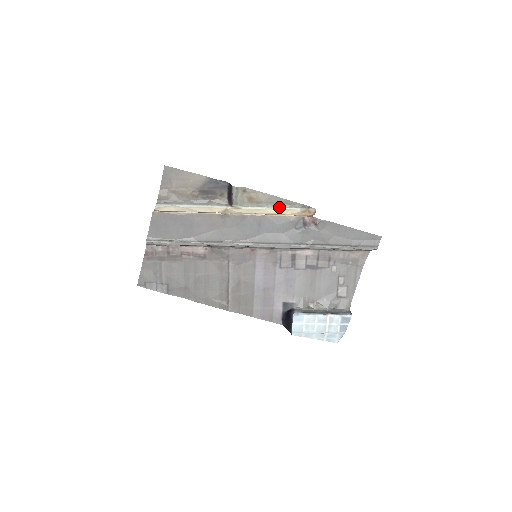
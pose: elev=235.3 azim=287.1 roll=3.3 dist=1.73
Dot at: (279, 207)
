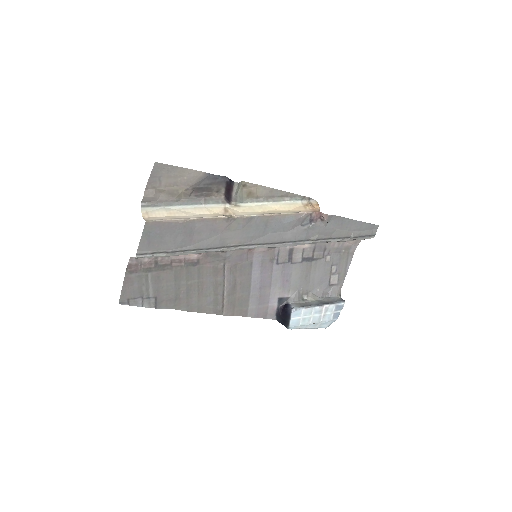
Dot at: (280, 201)
